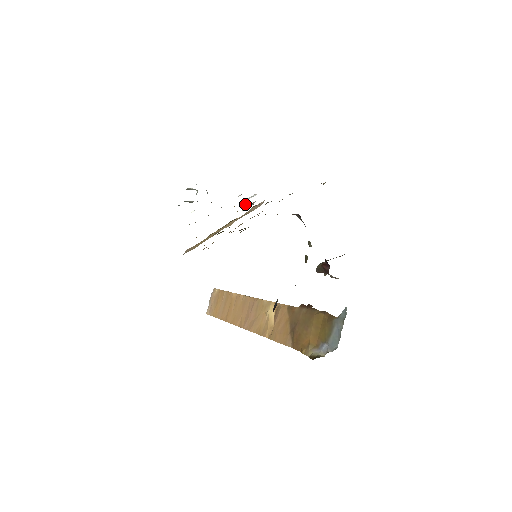
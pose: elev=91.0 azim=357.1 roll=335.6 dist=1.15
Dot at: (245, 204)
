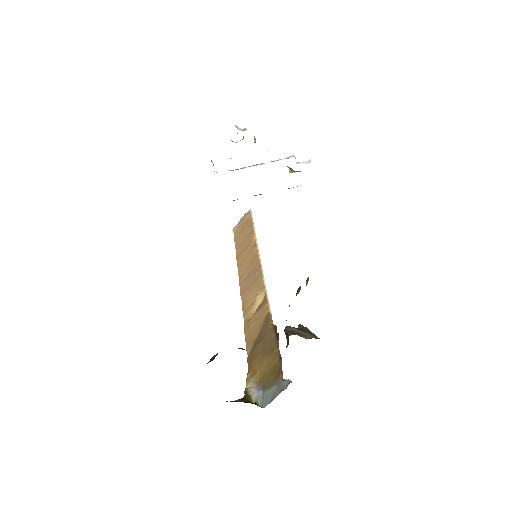
Dot at: (292, 170)
